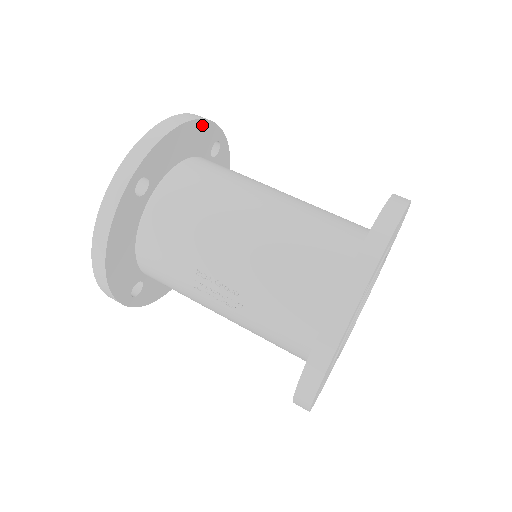
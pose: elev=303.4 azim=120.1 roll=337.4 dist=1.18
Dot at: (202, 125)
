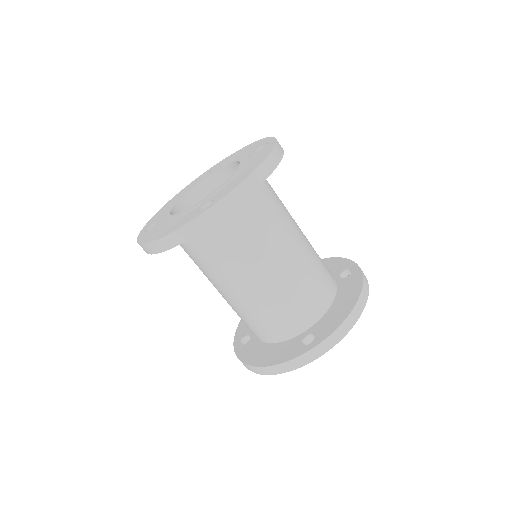
Dot at: occluded
